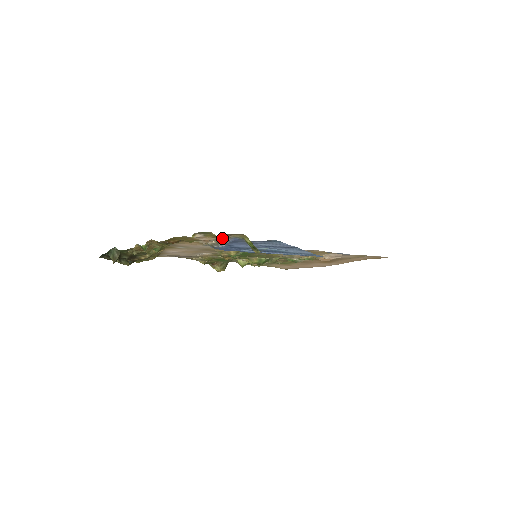
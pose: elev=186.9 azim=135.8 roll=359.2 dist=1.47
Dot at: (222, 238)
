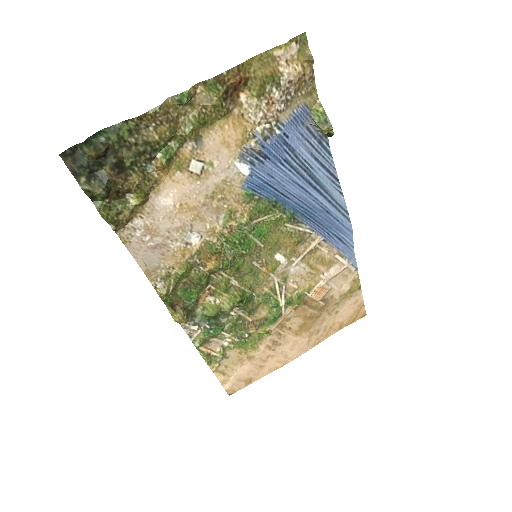
Dot at: (286, 109)
